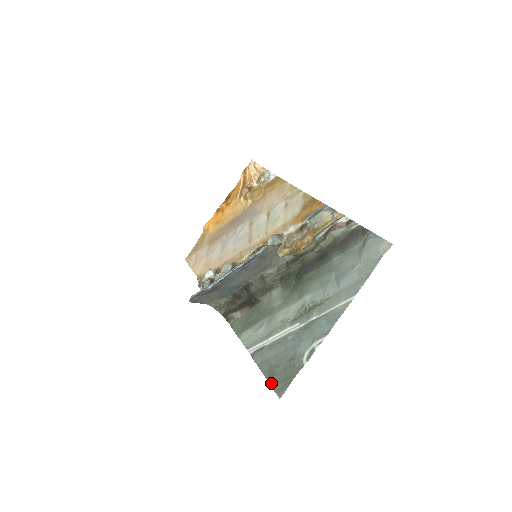
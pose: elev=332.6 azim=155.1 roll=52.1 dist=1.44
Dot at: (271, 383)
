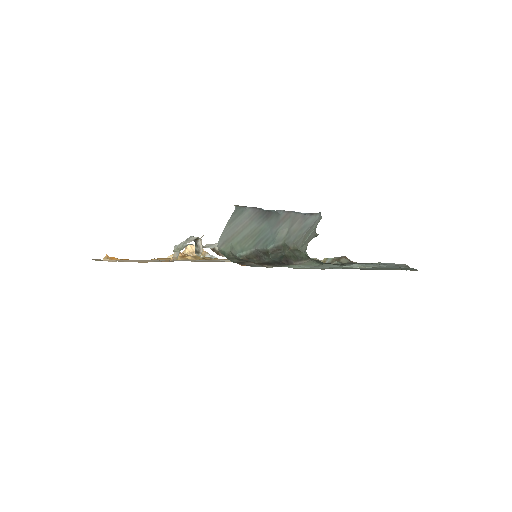
Dot at: (391, 269)
